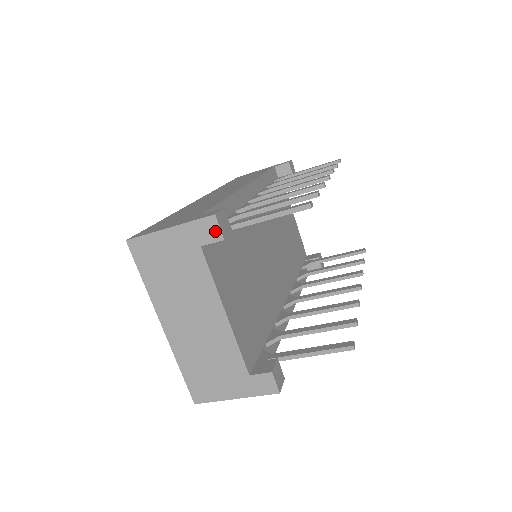
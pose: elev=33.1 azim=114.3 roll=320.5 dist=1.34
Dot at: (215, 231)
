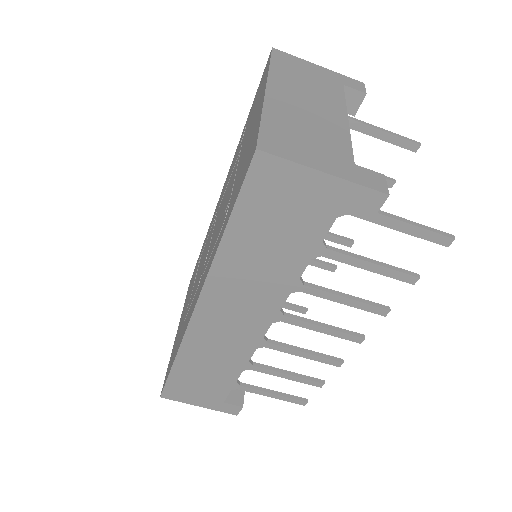
Dot at: (360, 87)
